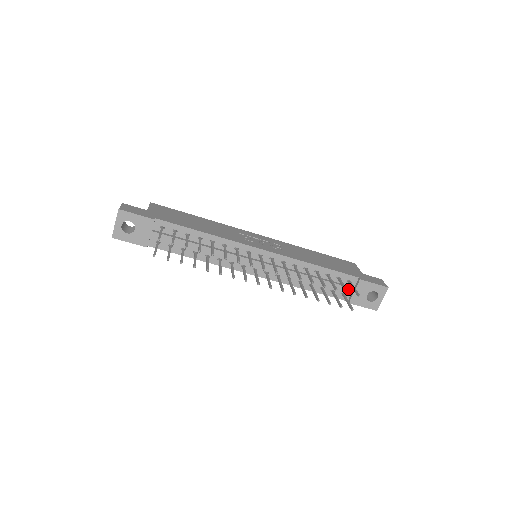
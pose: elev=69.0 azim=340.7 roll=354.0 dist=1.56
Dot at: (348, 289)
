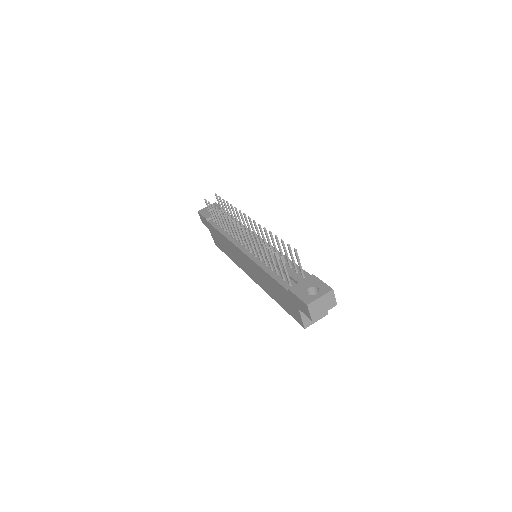
Dot at: (297, 278)
